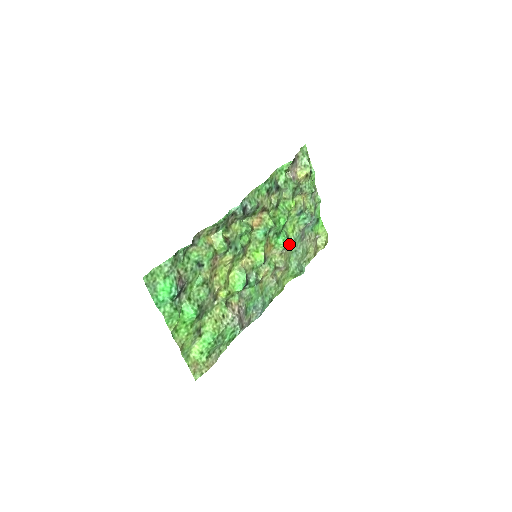
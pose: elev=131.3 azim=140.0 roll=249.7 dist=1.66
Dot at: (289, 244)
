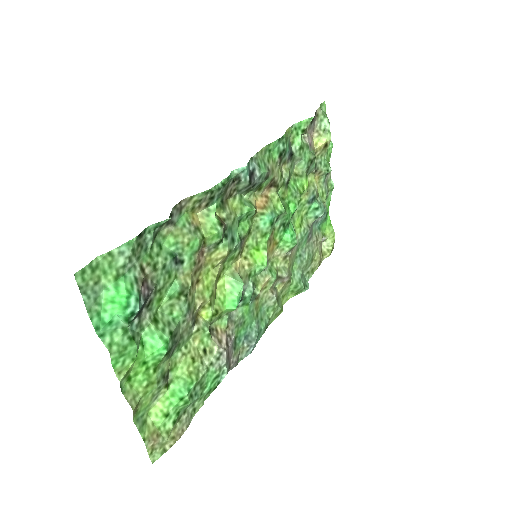
Dot at: occluded
